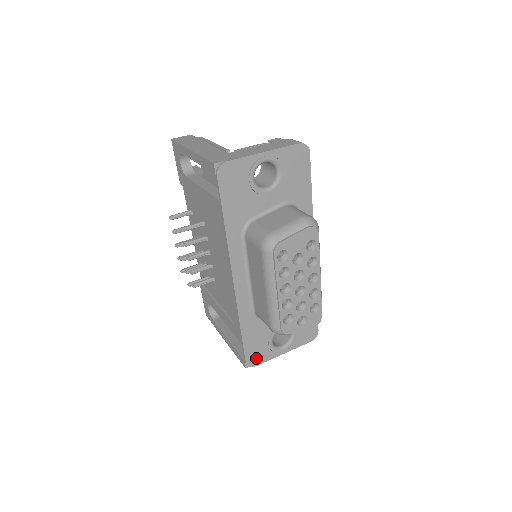
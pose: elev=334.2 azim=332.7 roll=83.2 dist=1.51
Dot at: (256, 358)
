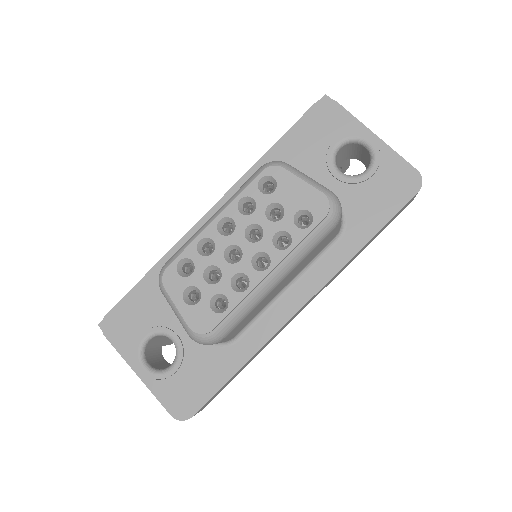
Dot at: (117, 328)
